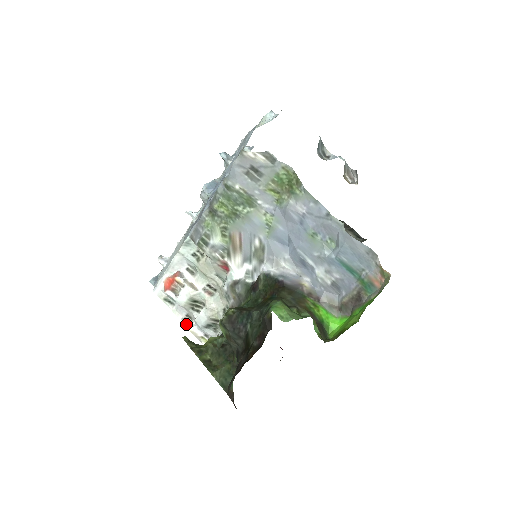
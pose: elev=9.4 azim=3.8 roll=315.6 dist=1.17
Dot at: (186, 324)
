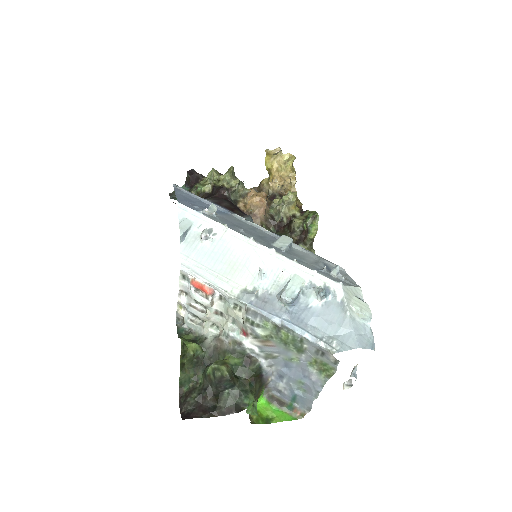
Dot at: (180, 293)
